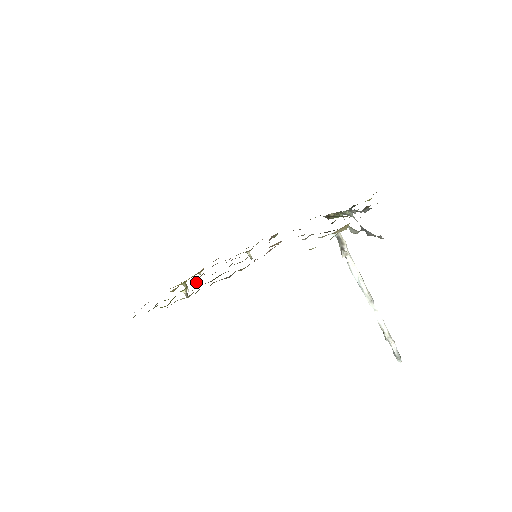
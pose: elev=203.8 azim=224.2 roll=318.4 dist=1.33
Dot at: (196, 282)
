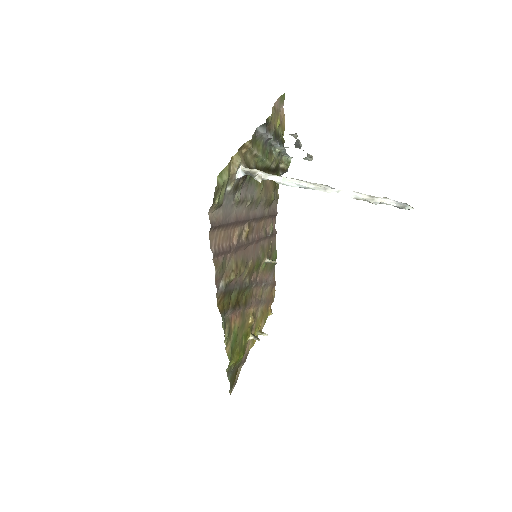
Dot at: (251, 322)
